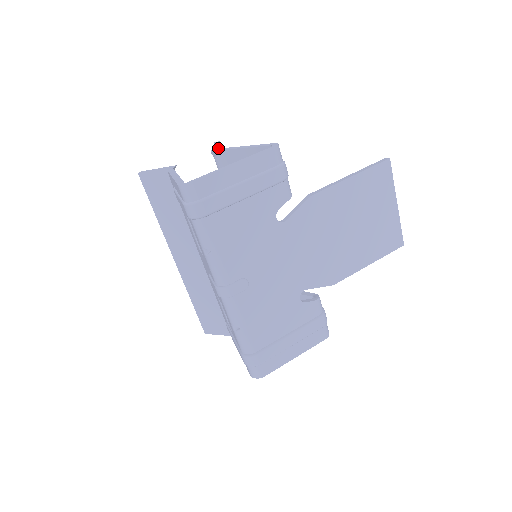
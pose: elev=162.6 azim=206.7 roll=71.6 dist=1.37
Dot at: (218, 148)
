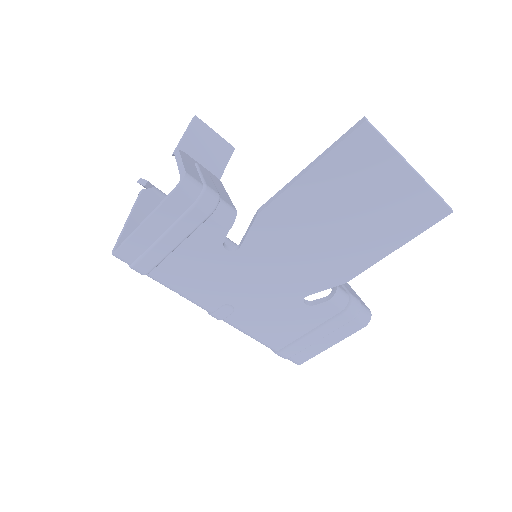
Dot at: (186, 137)
